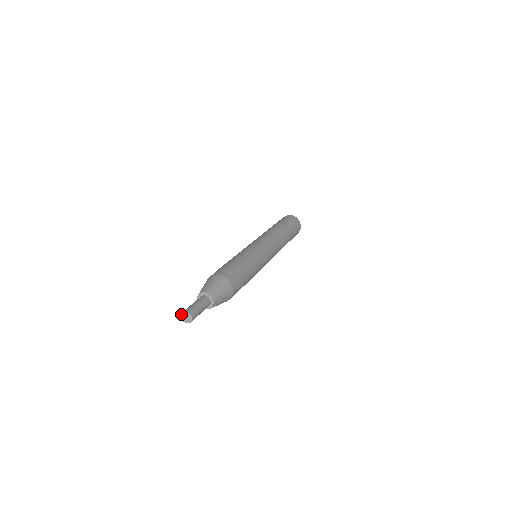
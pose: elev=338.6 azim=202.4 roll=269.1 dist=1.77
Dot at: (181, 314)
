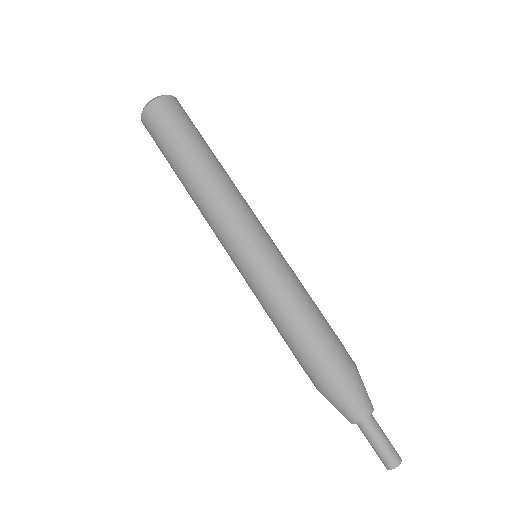
Dot at: occluded
